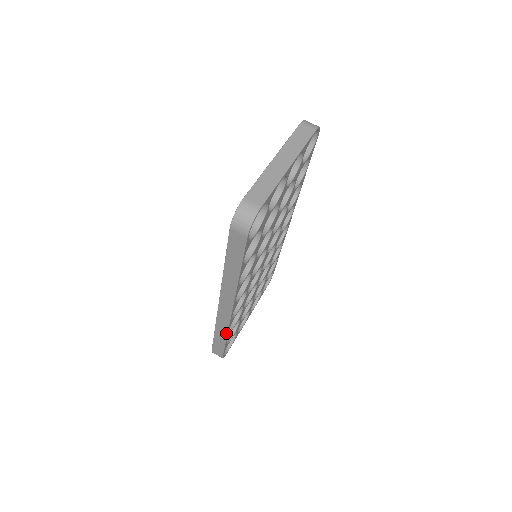
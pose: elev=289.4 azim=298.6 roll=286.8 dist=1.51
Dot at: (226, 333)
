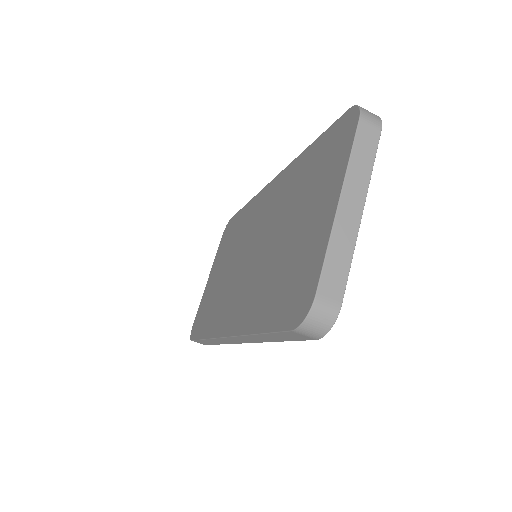
Dot at: occluded
